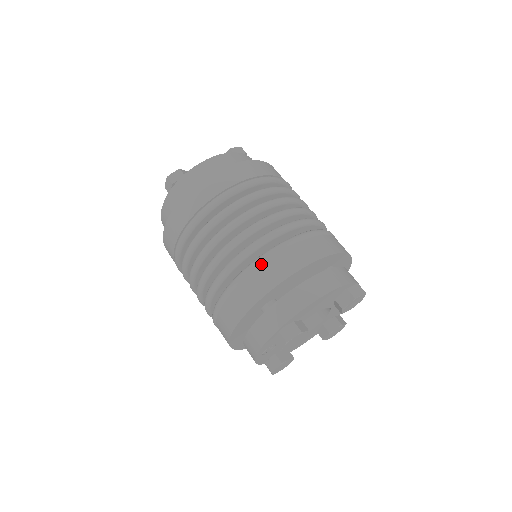
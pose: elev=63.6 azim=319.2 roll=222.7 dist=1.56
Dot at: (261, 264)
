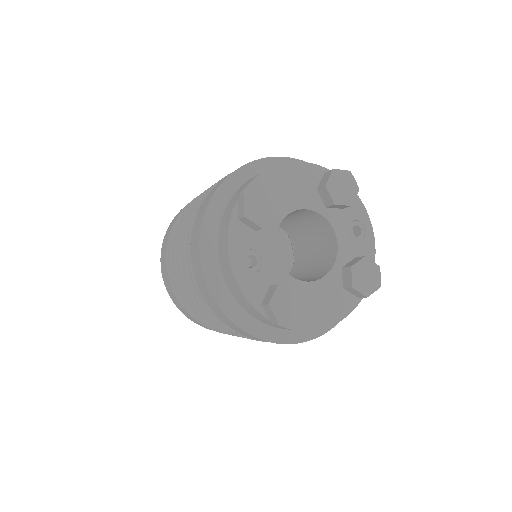
Dot at: occluded
